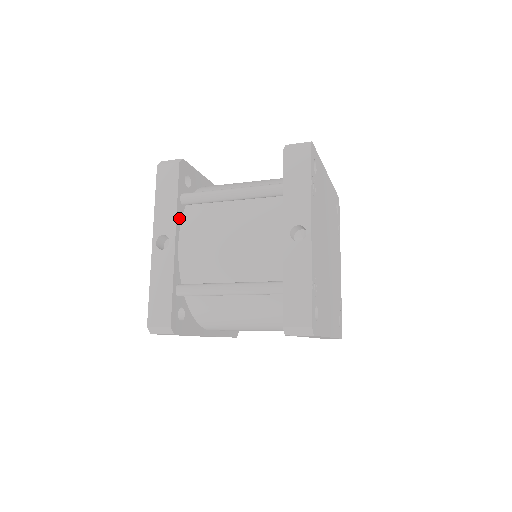
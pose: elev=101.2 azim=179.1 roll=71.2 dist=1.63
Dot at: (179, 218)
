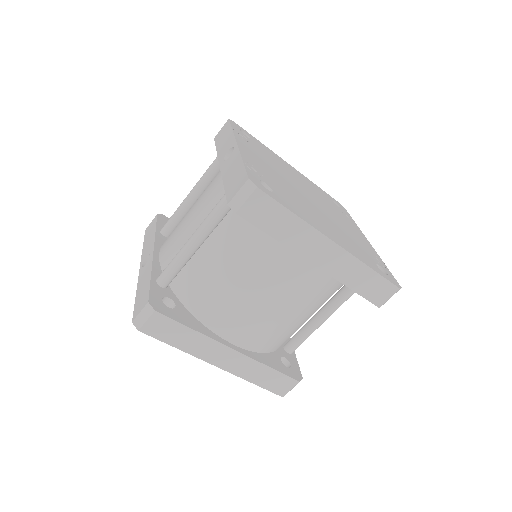
Dot at: (159, 241)
